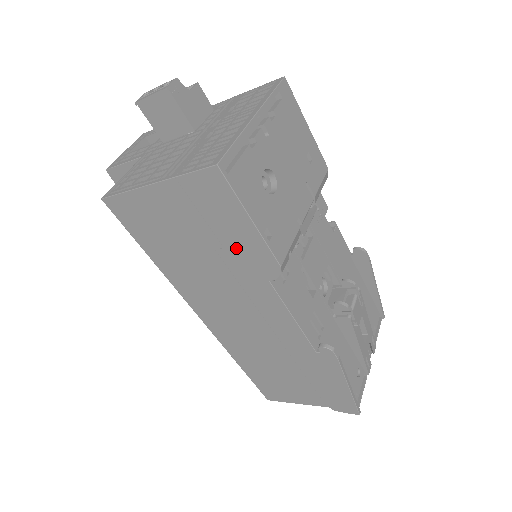
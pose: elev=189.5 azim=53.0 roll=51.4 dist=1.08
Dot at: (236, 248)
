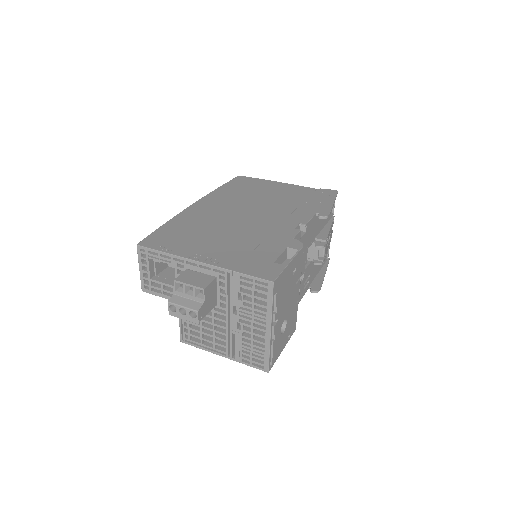
Dot at: occluded
